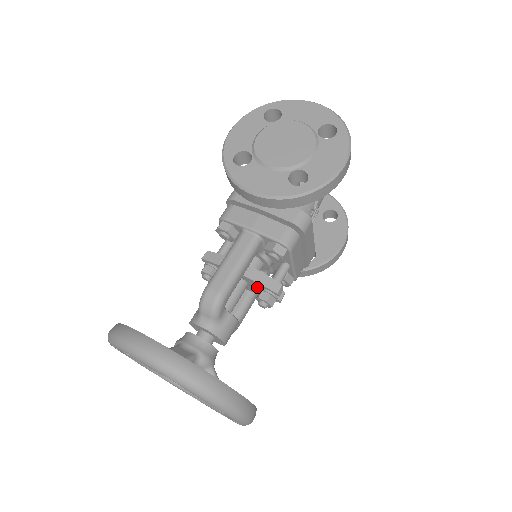
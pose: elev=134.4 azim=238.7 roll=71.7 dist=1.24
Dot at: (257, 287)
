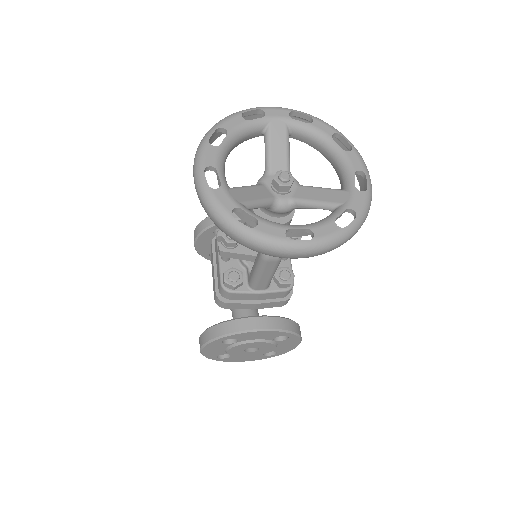
Dot at: occluded
